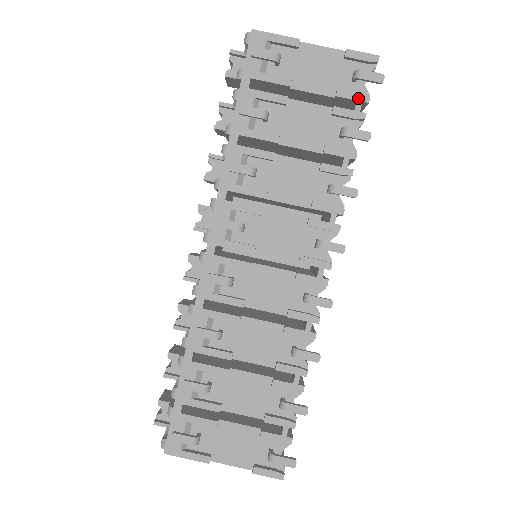
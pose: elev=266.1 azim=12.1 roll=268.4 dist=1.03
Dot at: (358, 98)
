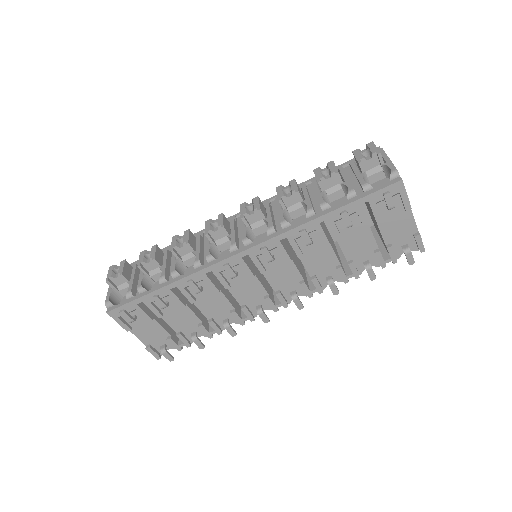
Dot at: (393, 258)
